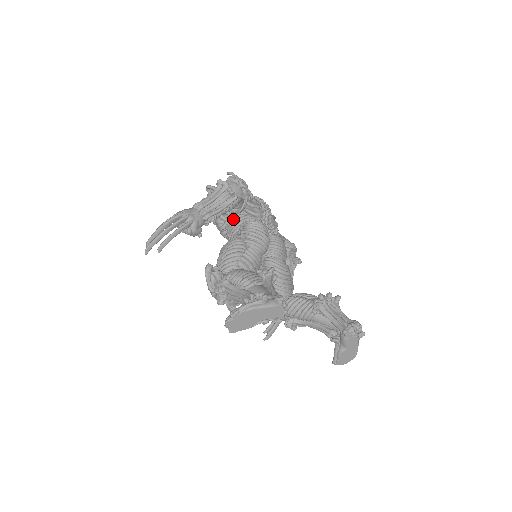
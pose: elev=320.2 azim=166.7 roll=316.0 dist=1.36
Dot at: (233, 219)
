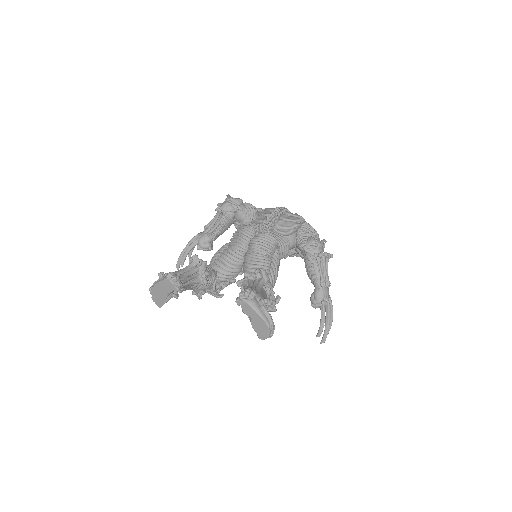
Dot at: occluded
